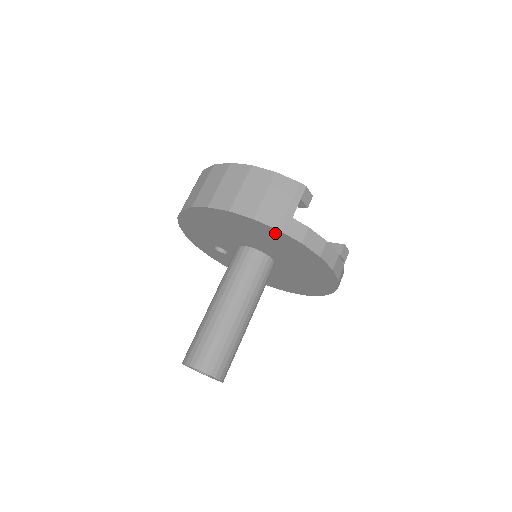
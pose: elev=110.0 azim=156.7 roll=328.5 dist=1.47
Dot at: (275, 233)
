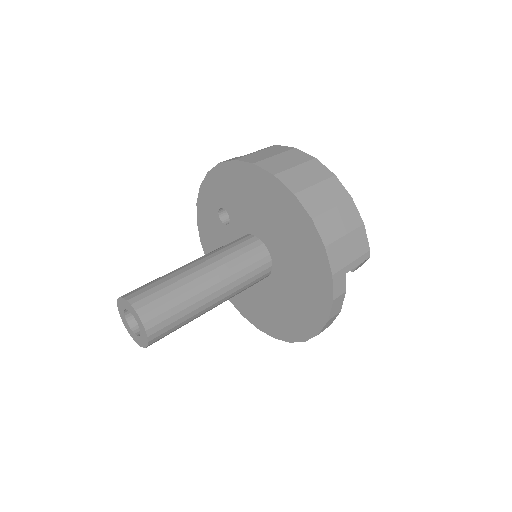
Dot at: (323, 272)
